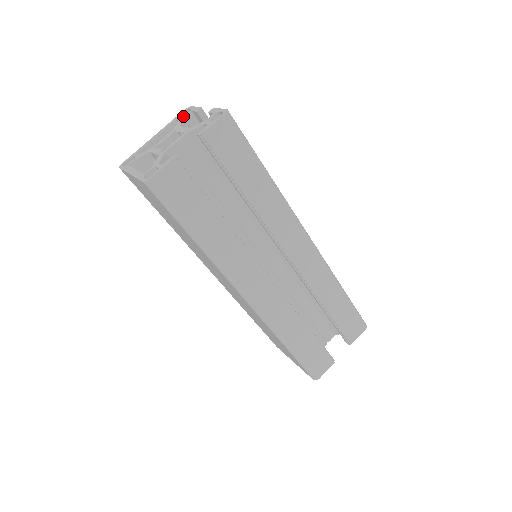
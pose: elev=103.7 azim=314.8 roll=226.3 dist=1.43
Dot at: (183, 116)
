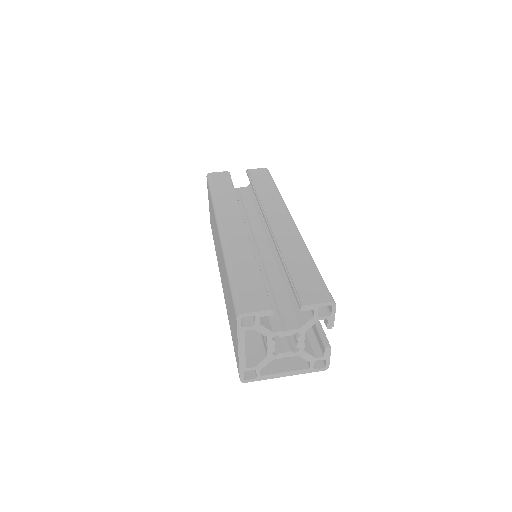
Dot at: (240, 322)
